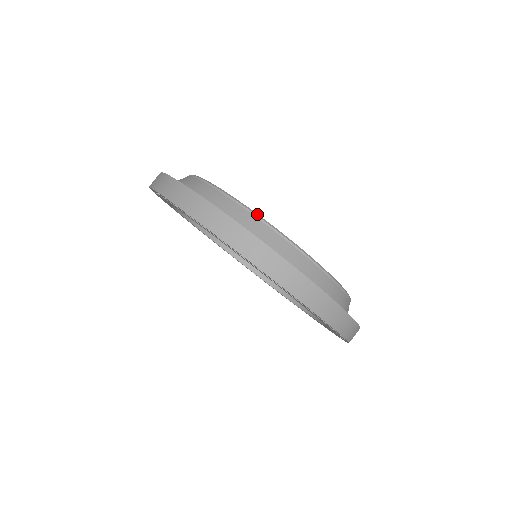
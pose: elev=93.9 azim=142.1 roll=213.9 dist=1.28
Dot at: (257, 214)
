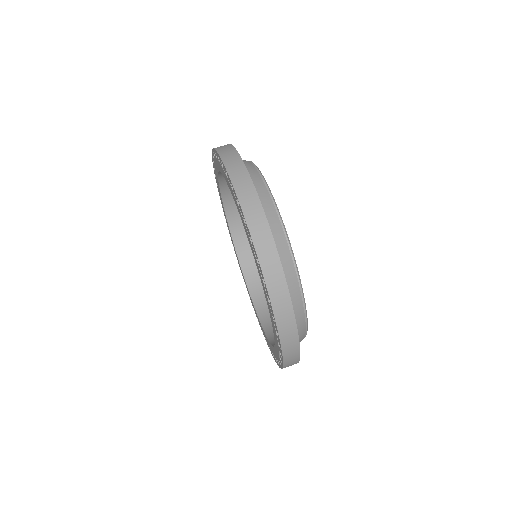
Dot at: occluded
